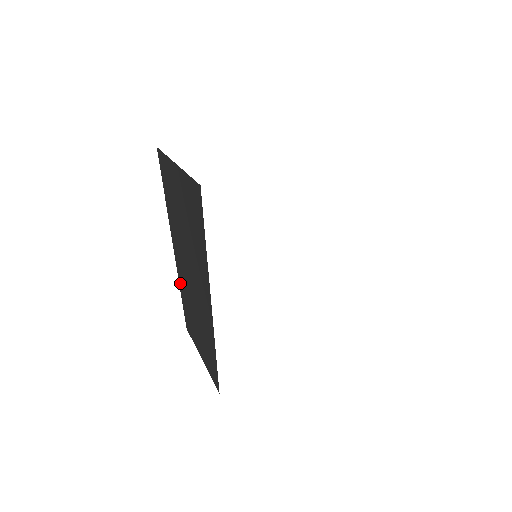
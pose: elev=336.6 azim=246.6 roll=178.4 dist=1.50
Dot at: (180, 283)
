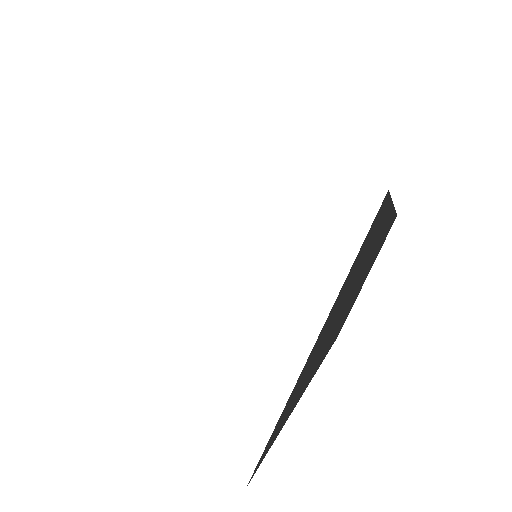
Dot at: occluded
